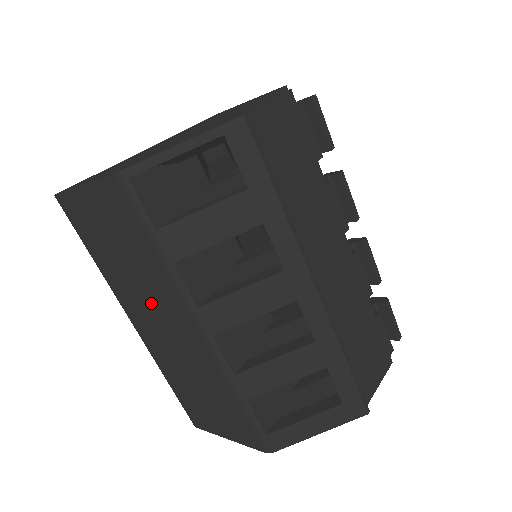
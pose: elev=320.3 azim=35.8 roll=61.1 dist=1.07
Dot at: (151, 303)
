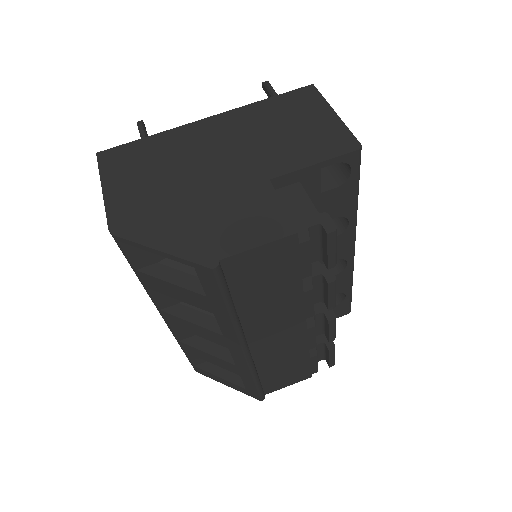
Dot at: occluded
